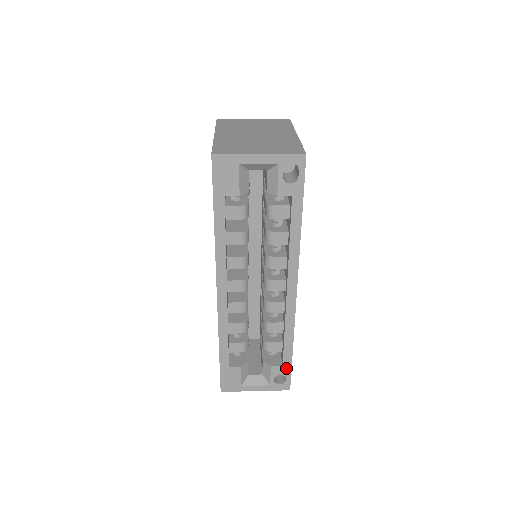
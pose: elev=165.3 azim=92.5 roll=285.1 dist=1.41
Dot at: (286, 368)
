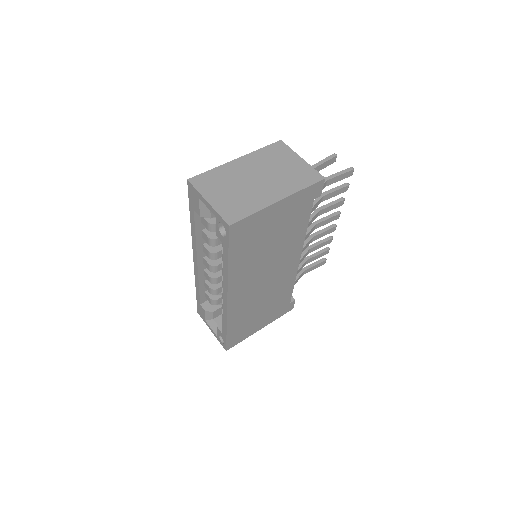
Dot at: (224, 337)
